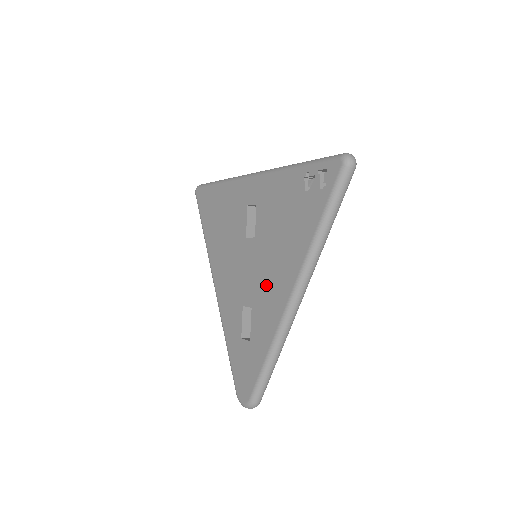
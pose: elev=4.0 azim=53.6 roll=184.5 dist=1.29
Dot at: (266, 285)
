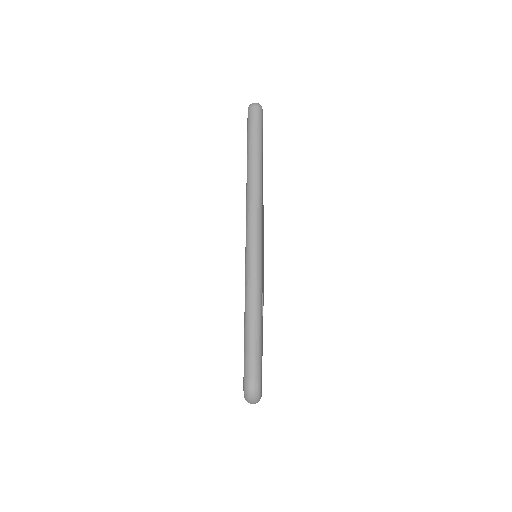
Dot at: occluded
